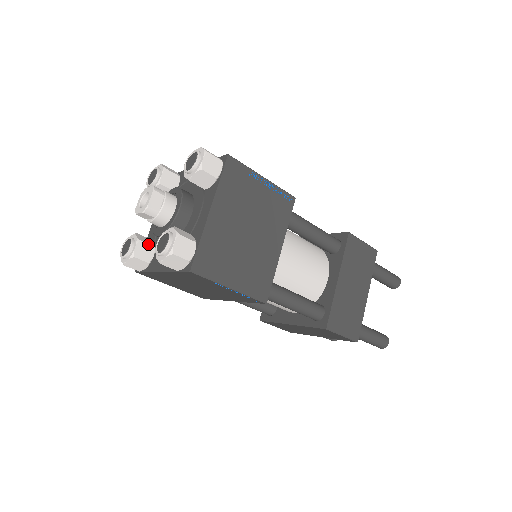
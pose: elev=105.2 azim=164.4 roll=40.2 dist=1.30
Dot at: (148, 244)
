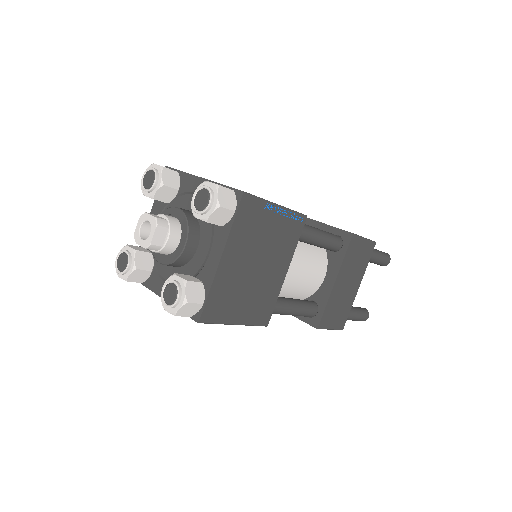
Dot at: (183, 275)
